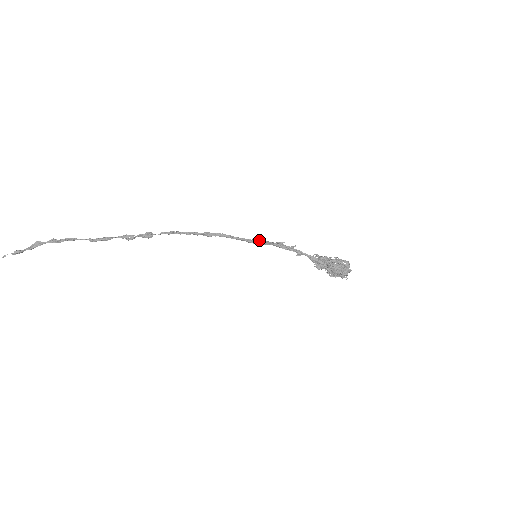
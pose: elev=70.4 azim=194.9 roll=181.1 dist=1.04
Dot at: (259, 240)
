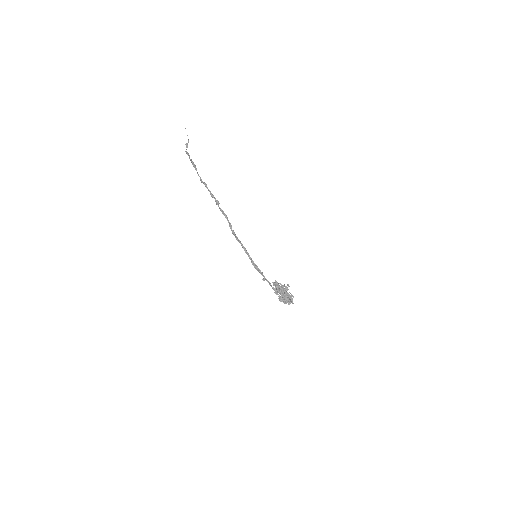
Dot at: (250, 257)
